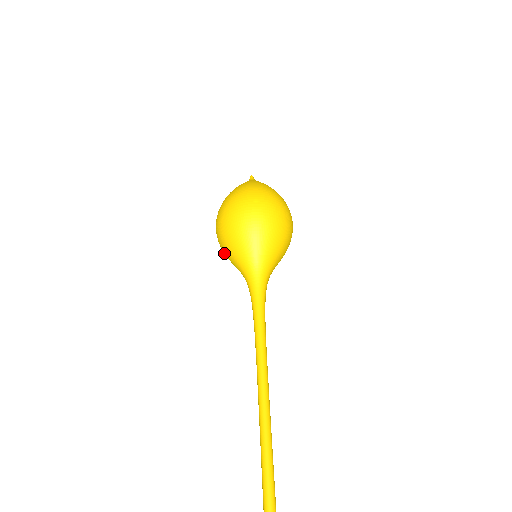
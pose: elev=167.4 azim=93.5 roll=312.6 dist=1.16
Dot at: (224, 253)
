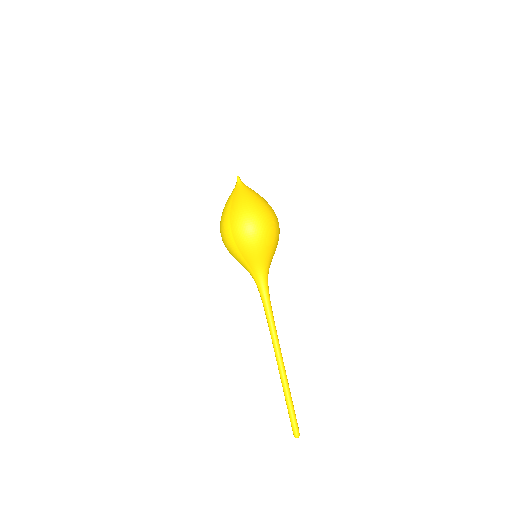
Dot at: (235, 253)
